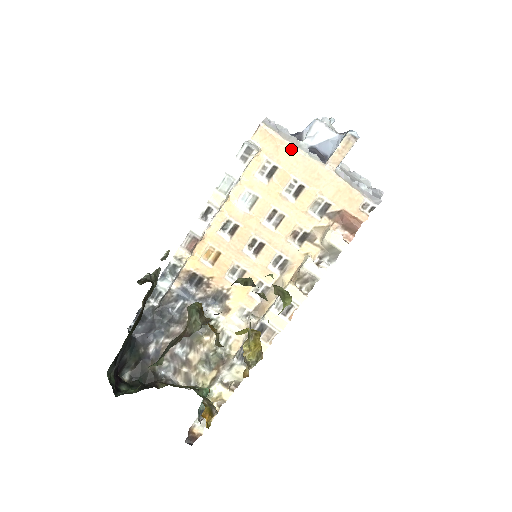
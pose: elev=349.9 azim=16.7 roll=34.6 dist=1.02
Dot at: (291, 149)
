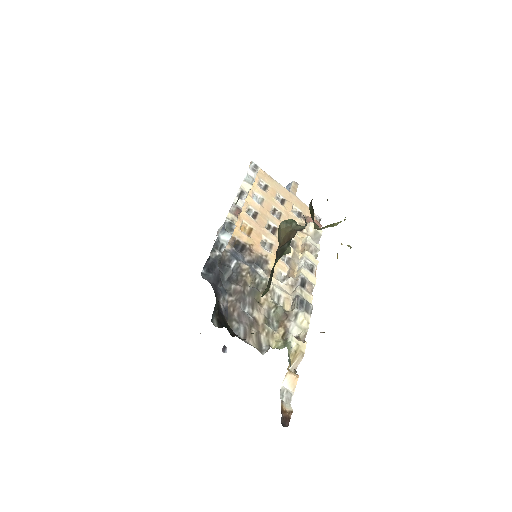
Dot at: (271, 178)
